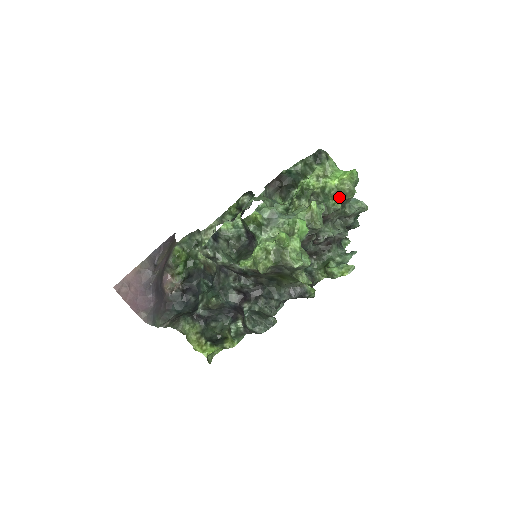
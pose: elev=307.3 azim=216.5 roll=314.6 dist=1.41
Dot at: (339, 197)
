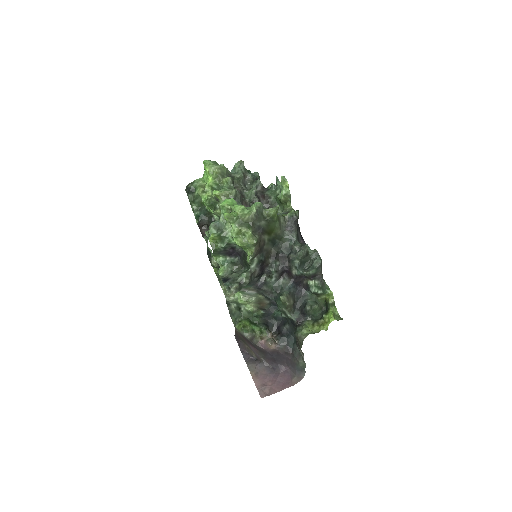
Dot at: (223, 178)
